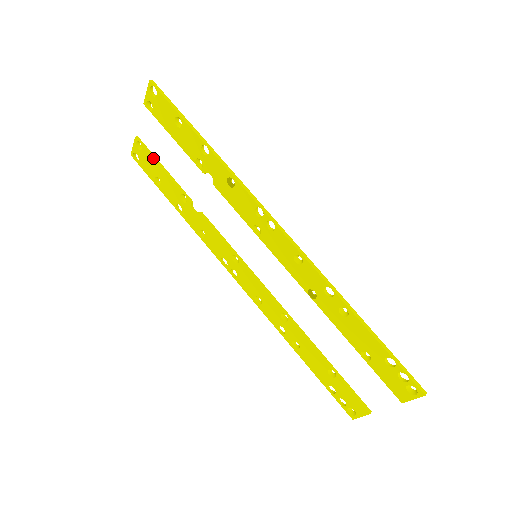
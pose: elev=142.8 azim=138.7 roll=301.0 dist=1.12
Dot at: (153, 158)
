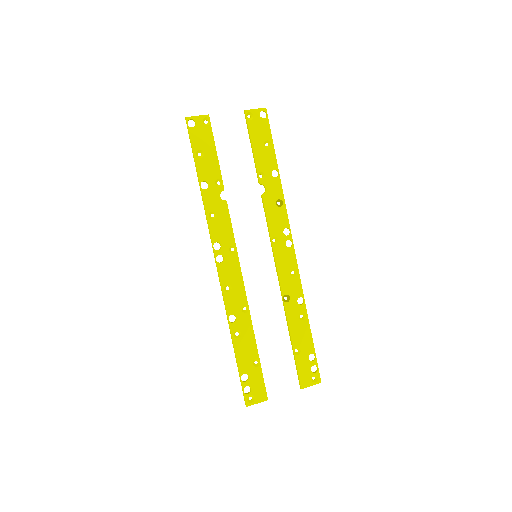
Dot at: occluded
